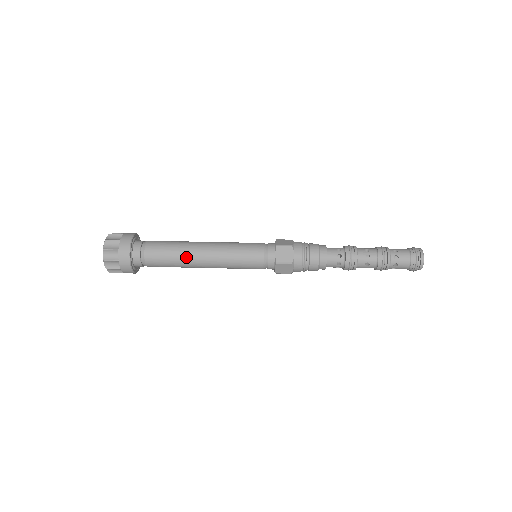
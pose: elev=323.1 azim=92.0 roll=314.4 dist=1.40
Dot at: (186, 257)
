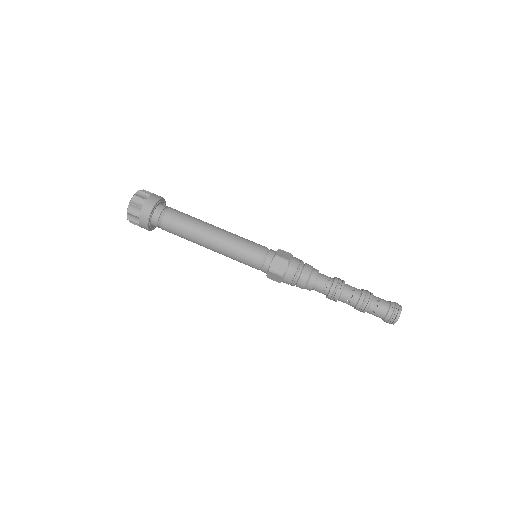
Dot at: (196, 235)
